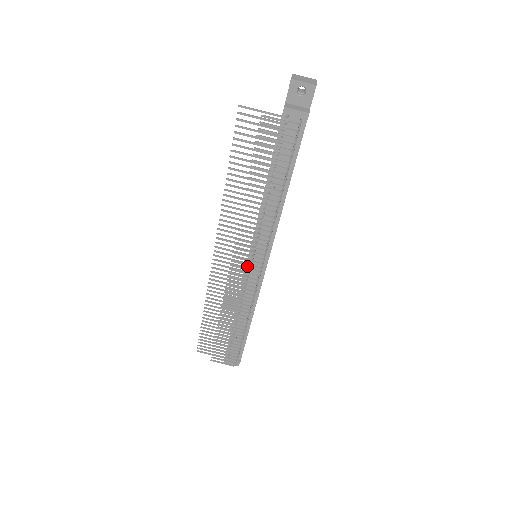
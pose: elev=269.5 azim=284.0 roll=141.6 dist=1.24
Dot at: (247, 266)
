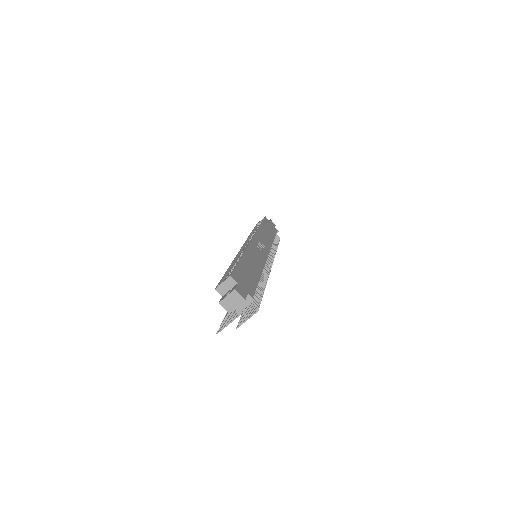
Dot at: occluded
